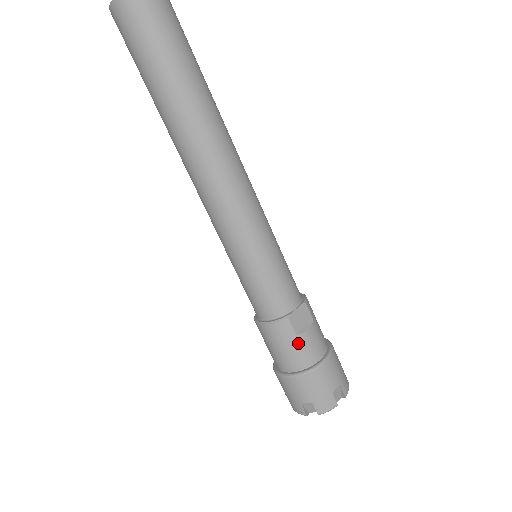
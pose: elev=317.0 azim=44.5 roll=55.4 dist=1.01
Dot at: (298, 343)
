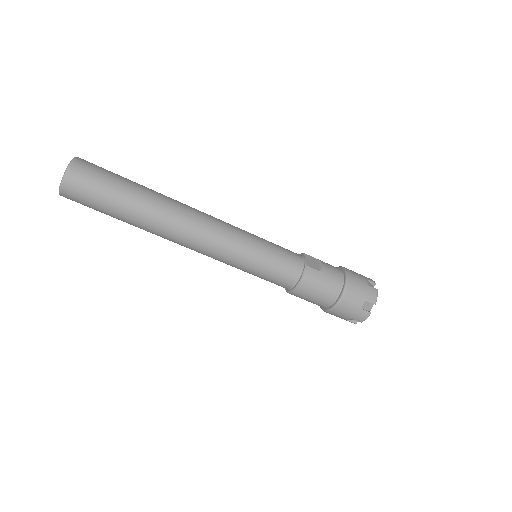
Dot at: (325, 275)
